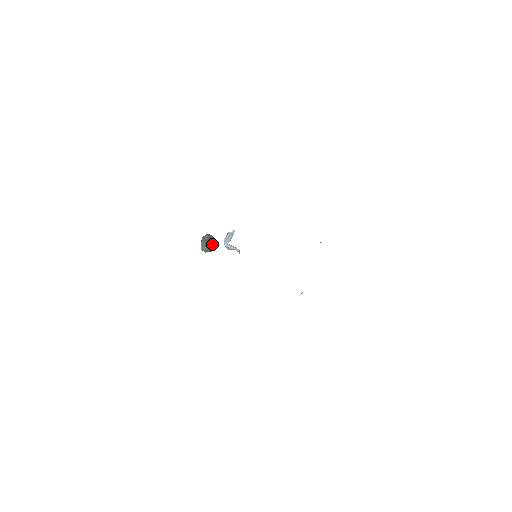
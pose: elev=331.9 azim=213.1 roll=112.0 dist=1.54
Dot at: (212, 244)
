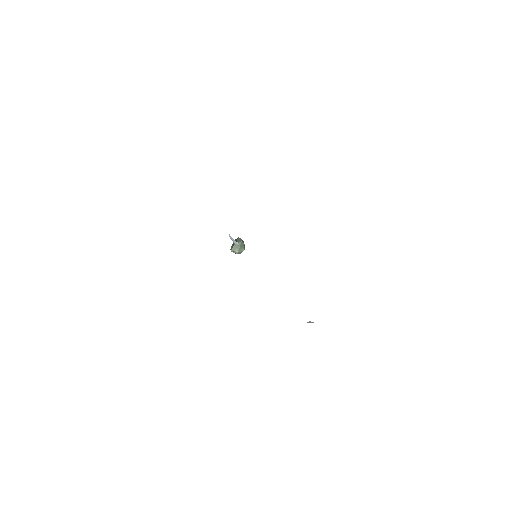
Dot at: (239, 246)
